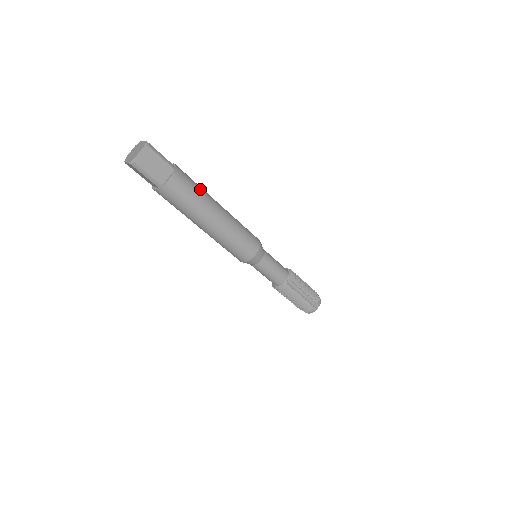
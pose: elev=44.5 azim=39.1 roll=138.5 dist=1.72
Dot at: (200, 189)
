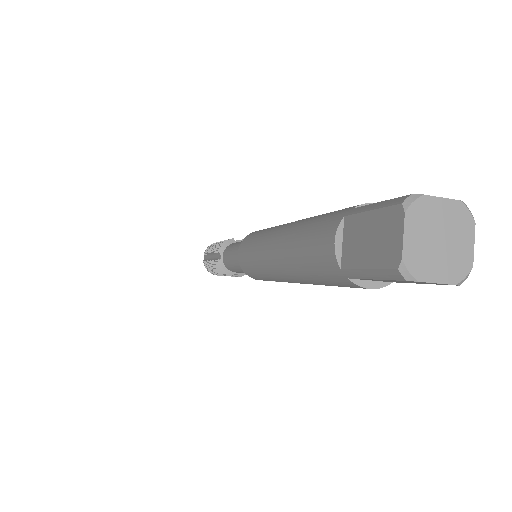
Dot at: occluded
